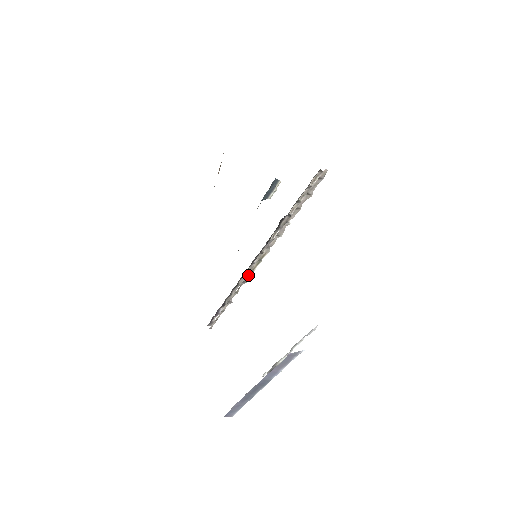
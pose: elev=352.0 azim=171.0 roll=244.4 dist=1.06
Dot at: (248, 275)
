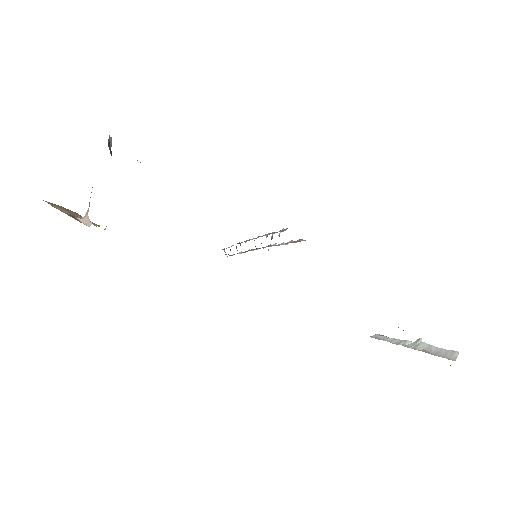
Dot at: occluded
